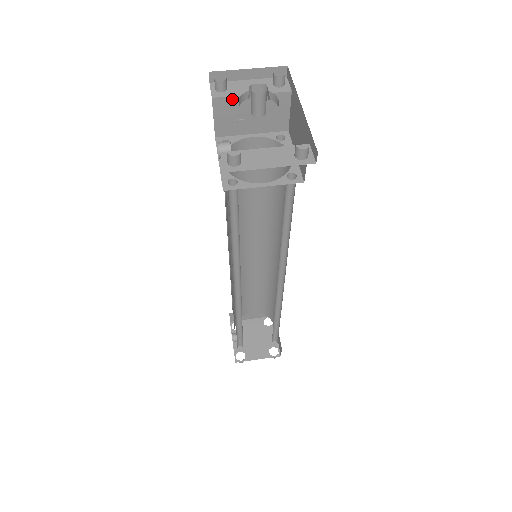
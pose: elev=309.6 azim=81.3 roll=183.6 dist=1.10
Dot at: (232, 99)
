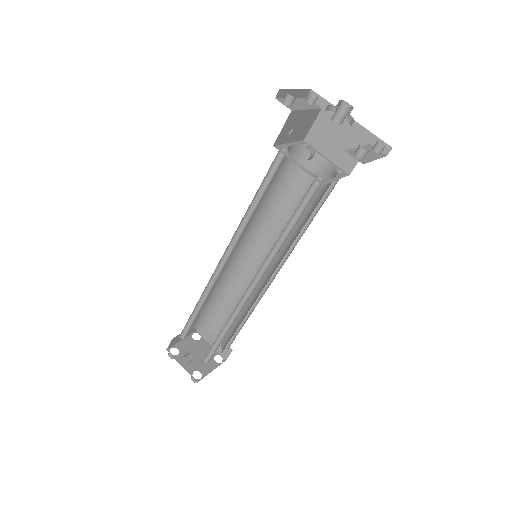
Dot at: (298, 112)
